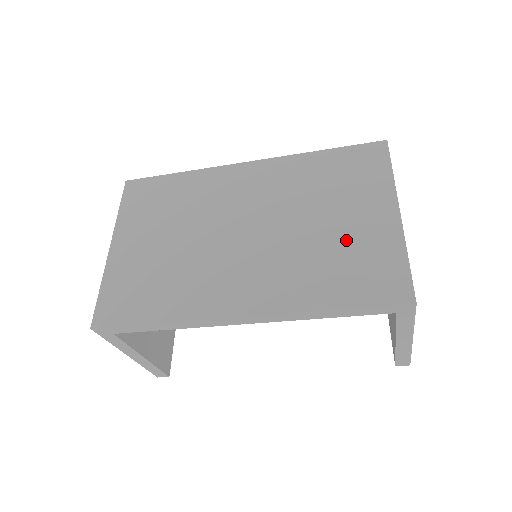
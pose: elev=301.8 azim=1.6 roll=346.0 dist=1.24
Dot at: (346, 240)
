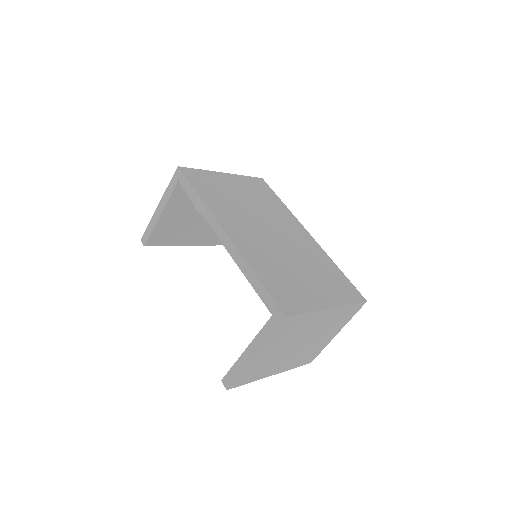
Dot at: (298, 282)
